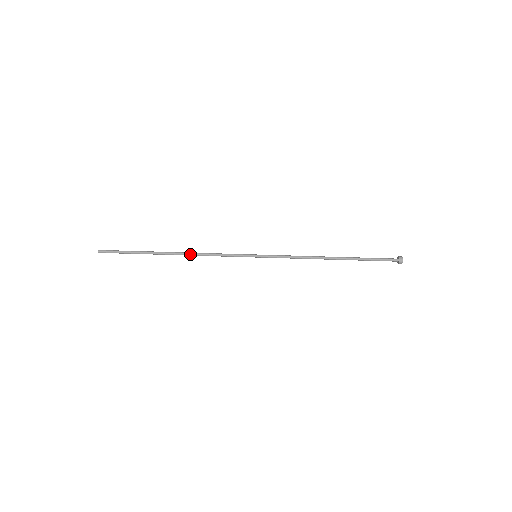
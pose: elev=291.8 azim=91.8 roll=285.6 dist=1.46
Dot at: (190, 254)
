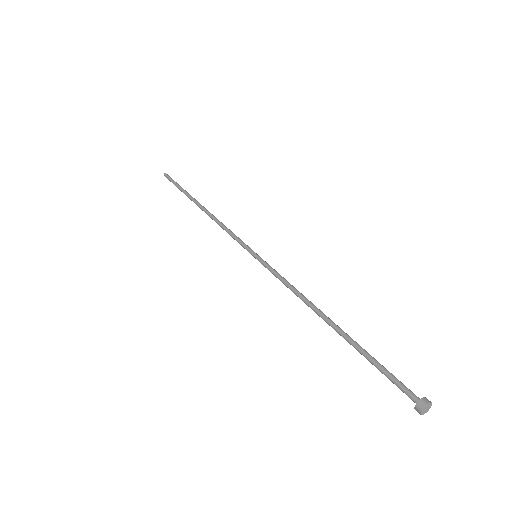
Dot at: (210, 215)
